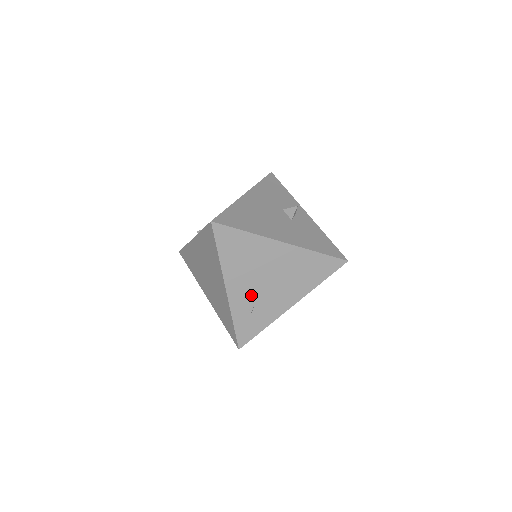
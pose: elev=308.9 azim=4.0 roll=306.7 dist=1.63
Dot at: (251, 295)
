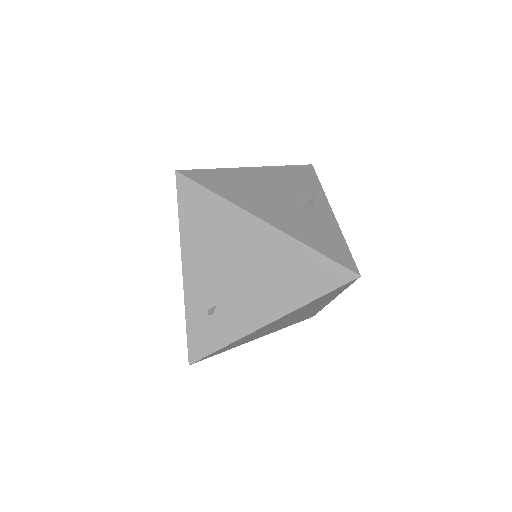
Dot at: (214, 289)
